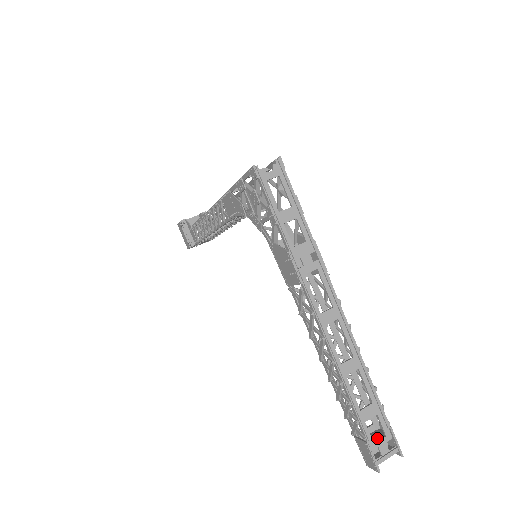
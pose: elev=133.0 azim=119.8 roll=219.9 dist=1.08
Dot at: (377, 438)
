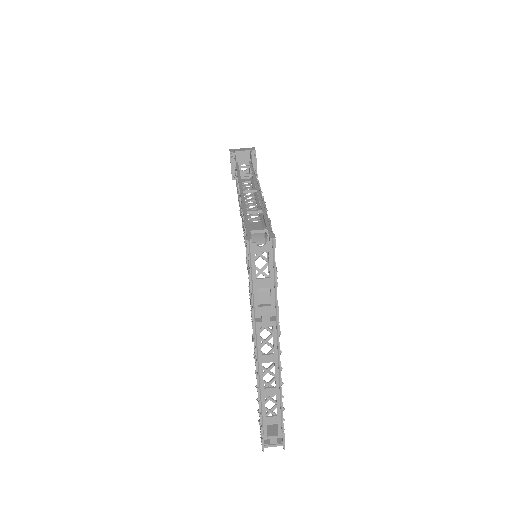
Dot at: (272, 433)
